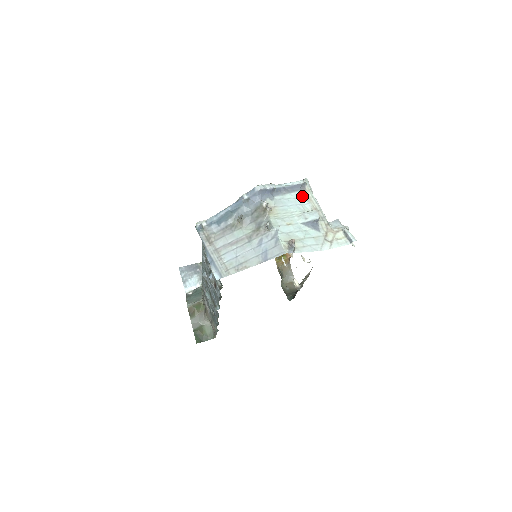
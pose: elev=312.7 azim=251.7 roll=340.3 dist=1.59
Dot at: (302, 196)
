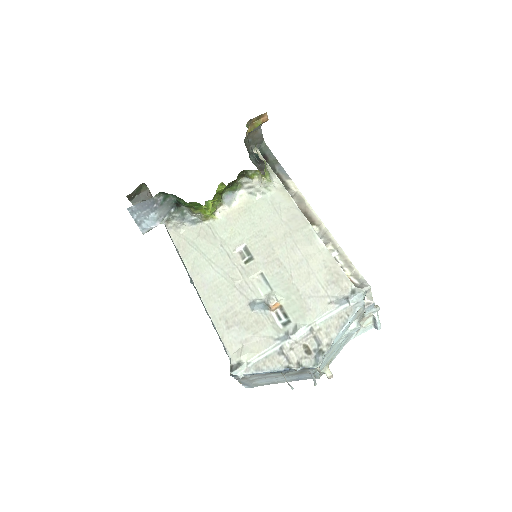
Dot at: (353, 316)
